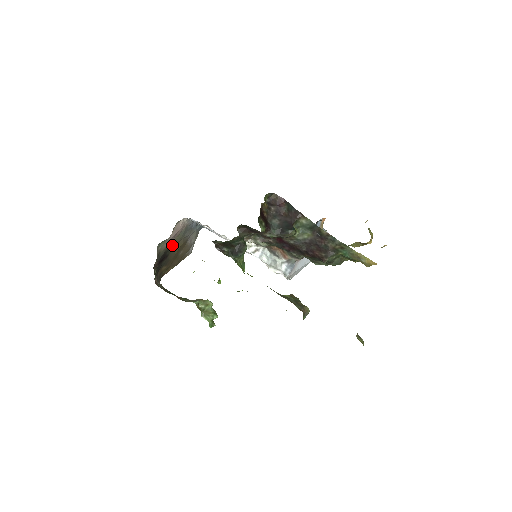
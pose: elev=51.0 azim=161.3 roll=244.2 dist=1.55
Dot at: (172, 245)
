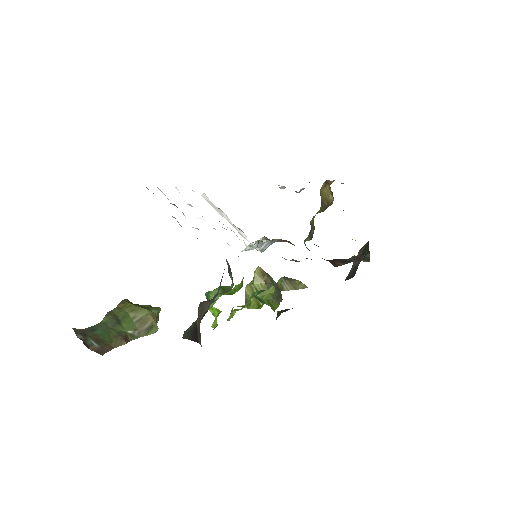
Dot at: occluded
